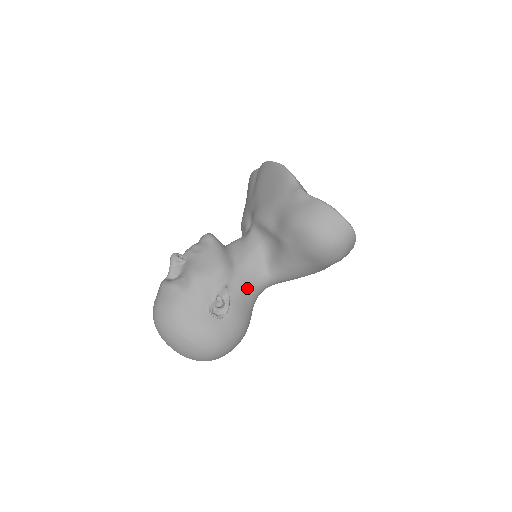
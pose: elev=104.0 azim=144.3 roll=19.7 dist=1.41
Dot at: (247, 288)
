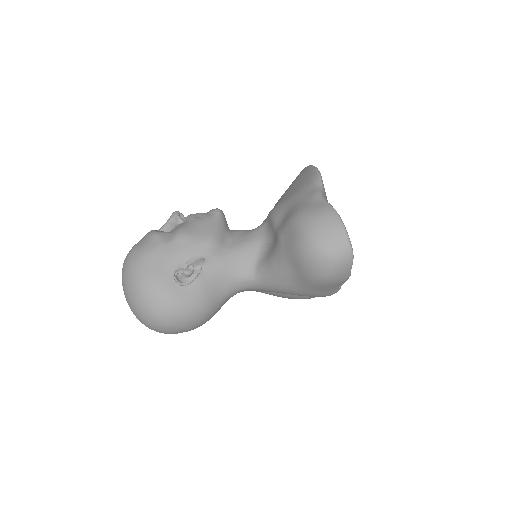
Dot at: (225, 274)
